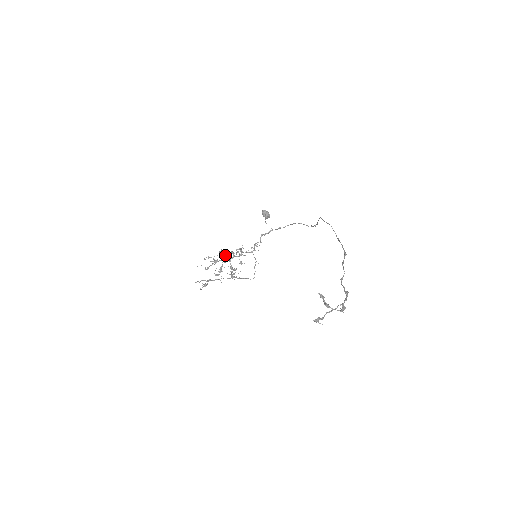
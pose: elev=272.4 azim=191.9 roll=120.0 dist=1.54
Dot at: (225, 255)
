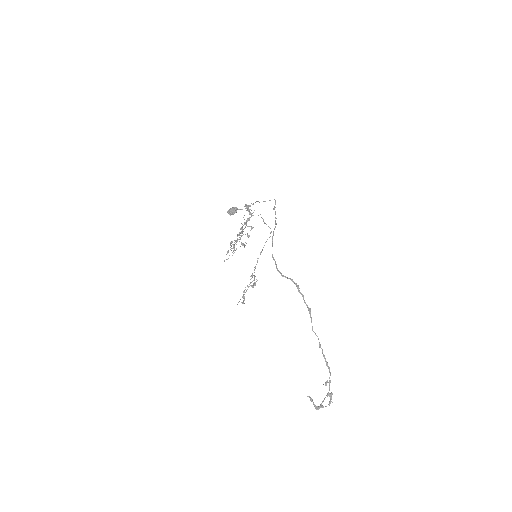
Dot at: (236, 241)
